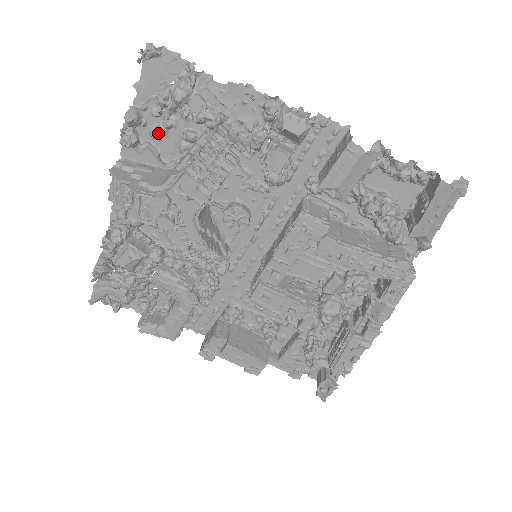
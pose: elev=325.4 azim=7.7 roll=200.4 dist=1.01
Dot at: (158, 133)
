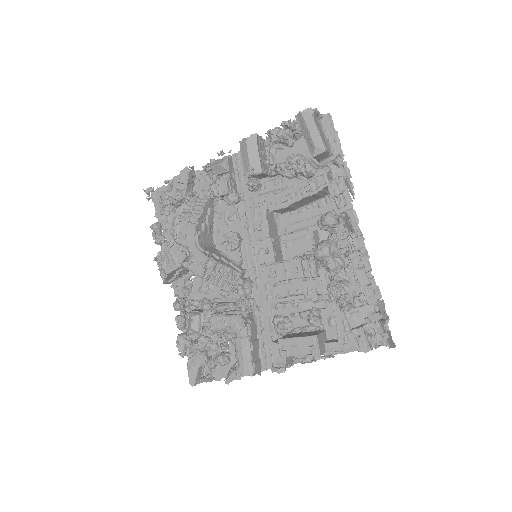
Dot at: occluded
